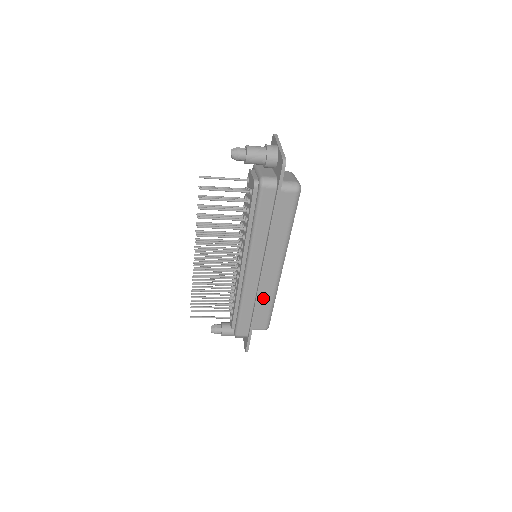
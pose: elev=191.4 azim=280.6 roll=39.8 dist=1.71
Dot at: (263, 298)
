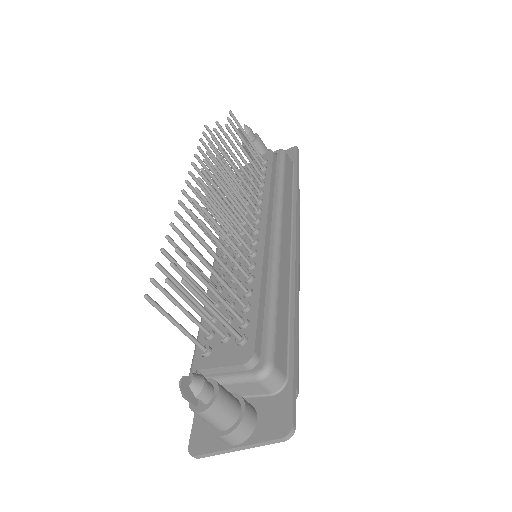
Dot at: occluded
